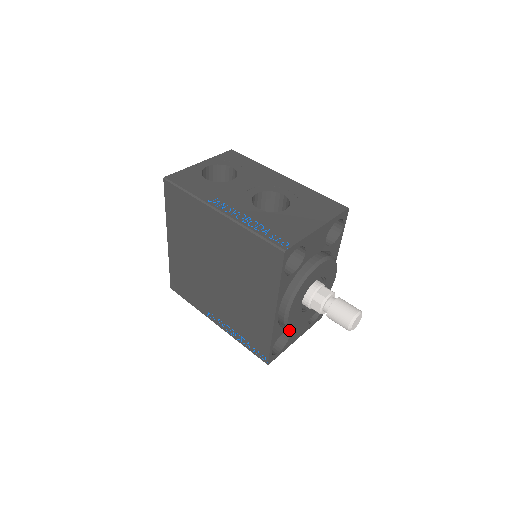
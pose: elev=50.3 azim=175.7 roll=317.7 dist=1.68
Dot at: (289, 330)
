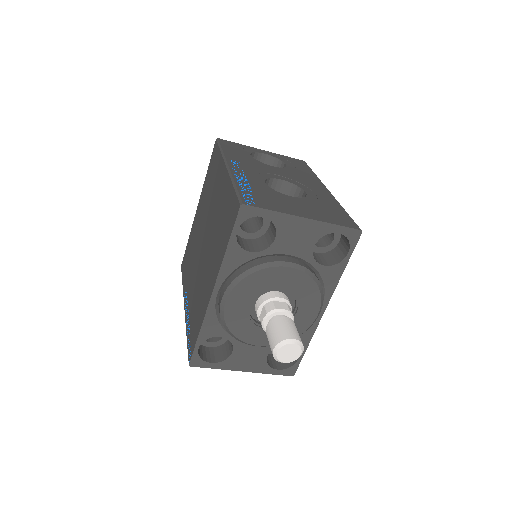
Dot at: (233, 342)
